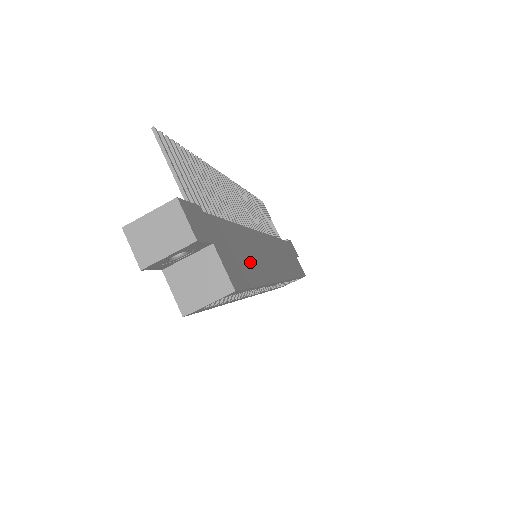
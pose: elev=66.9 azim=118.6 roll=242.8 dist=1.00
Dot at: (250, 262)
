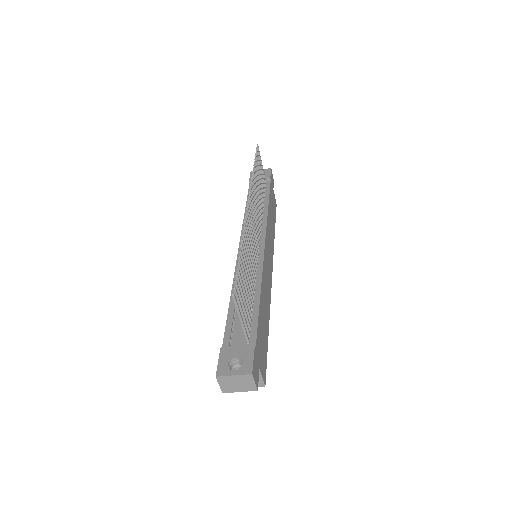
Dot at: (265, 324)
